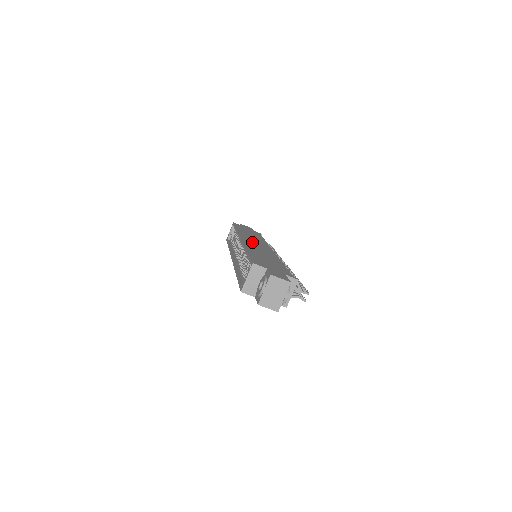
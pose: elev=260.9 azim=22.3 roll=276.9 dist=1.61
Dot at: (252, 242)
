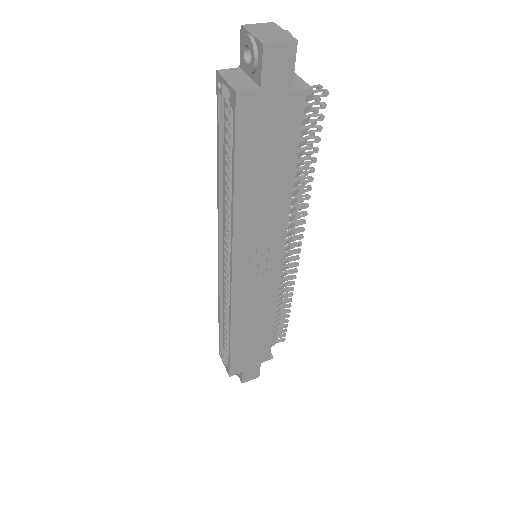
Dot at: occluded
